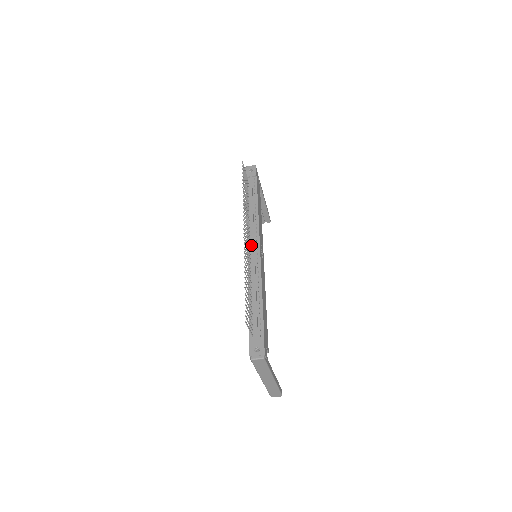
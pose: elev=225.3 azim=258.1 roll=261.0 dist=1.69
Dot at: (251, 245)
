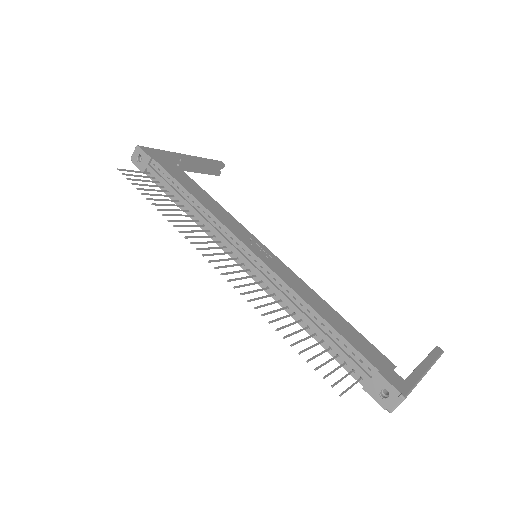
Dot at: (237, 256)
